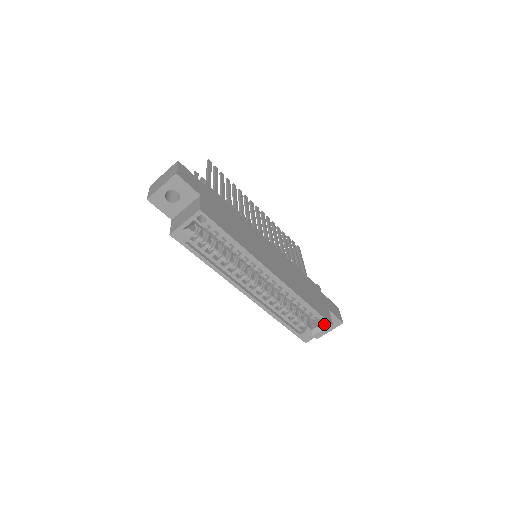
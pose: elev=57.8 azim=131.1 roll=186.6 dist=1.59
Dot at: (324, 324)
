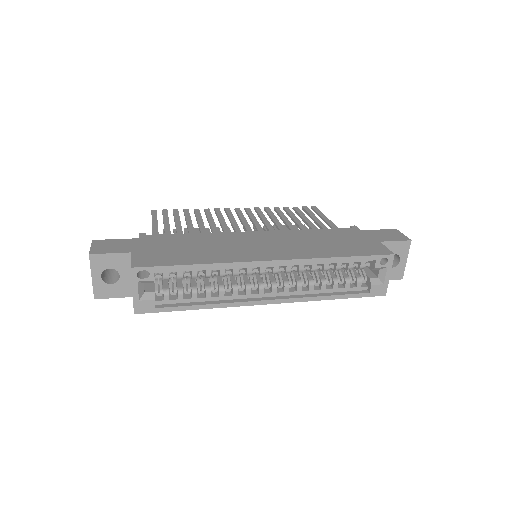
Dot at: (384, 261)
